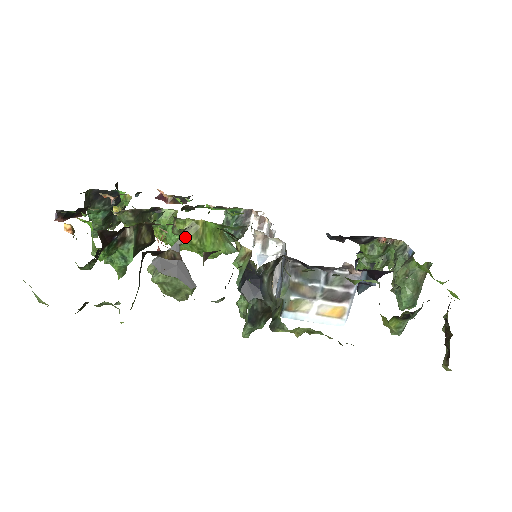
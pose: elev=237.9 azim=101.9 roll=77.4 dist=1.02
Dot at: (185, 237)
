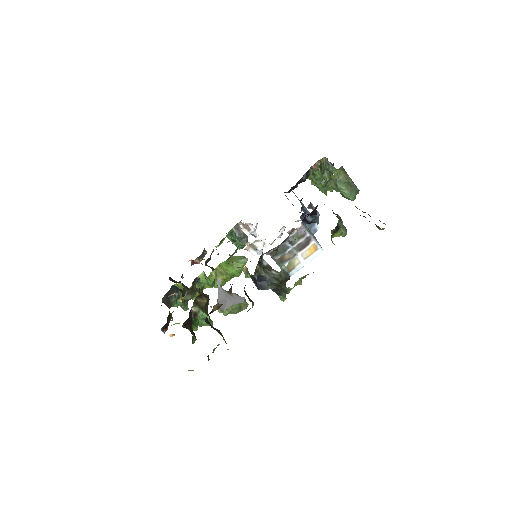
Dot at: (219, 280)
